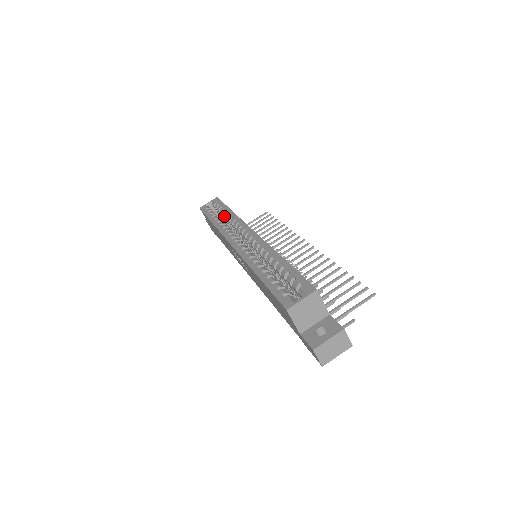
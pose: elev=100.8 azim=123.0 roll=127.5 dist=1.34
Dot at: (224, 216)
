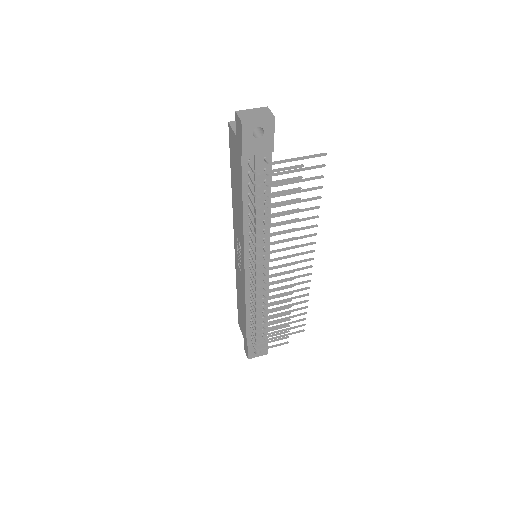
Dot at: occluded
